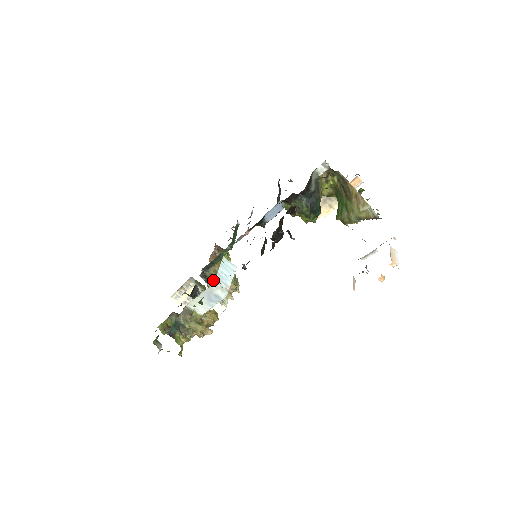
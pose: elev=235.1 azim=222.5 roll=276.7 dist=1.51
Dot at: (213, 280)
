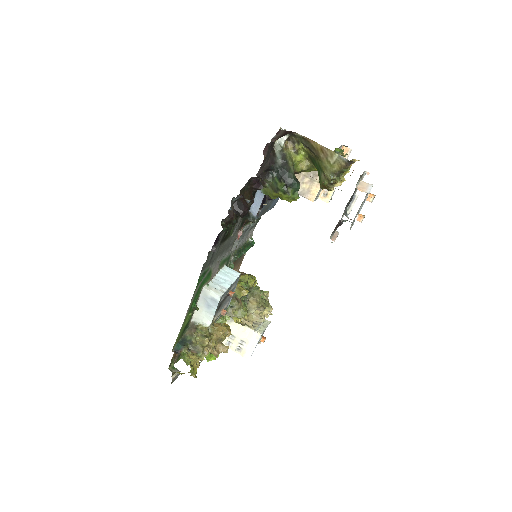
Dot at: occluded
